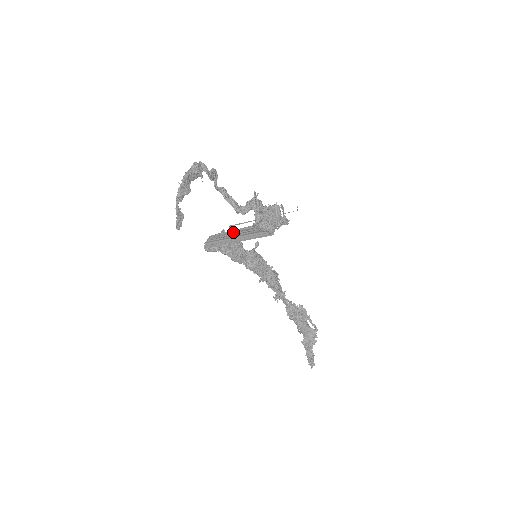
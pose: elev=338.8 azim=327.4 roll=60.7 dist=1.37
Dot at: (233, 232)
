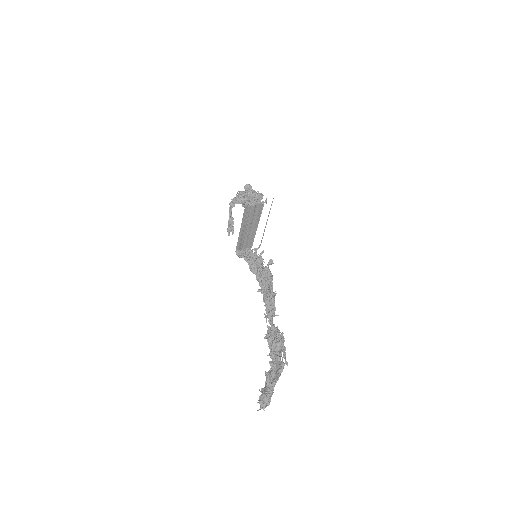
Dot at: (251, 236)
